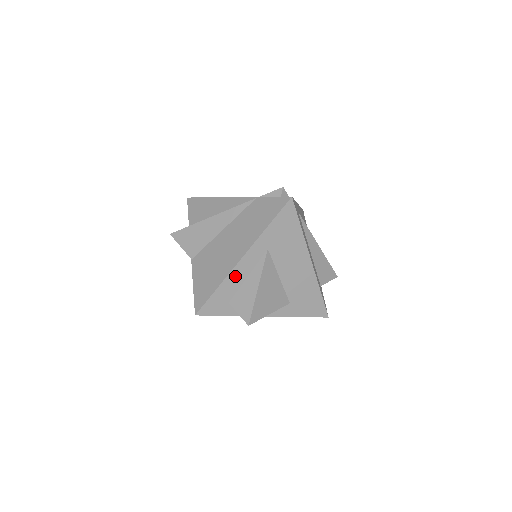
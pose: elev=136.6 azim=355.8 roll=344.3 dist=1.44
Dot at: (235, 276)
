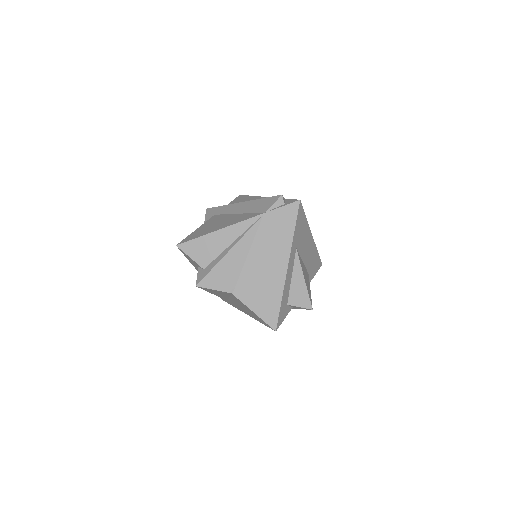
Dot at: (287, 283)
